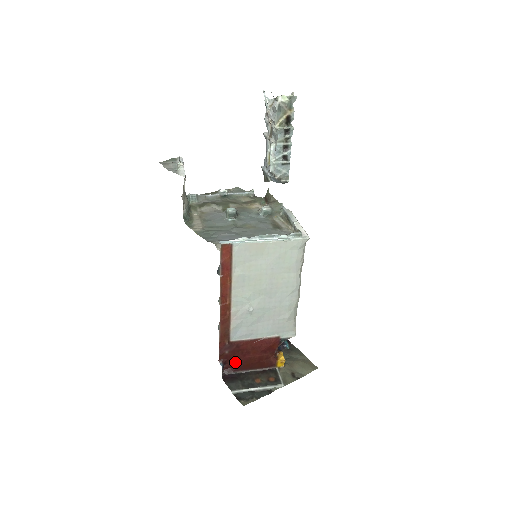
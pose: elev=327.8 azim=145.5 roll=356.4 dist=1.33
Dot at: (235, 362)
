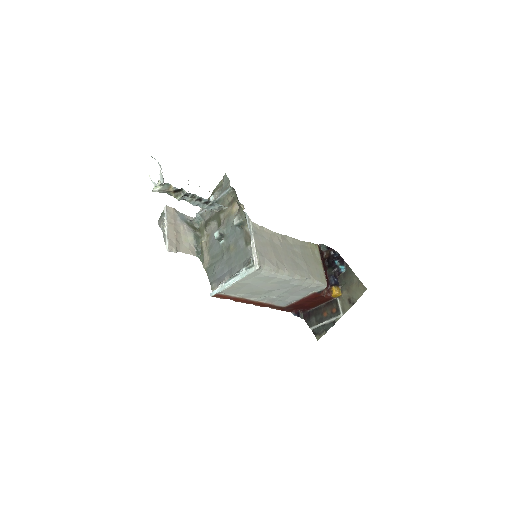
Dot at: (303, 308)
